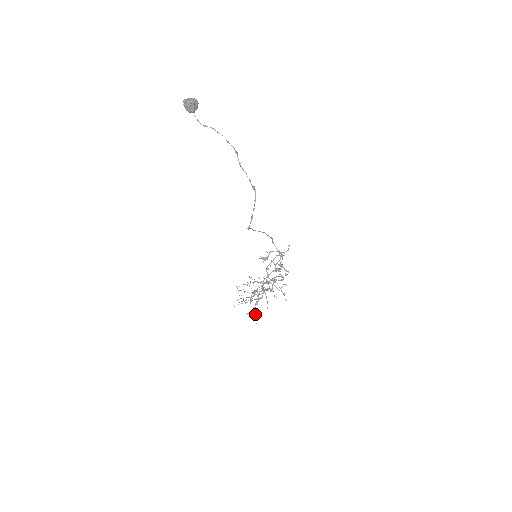
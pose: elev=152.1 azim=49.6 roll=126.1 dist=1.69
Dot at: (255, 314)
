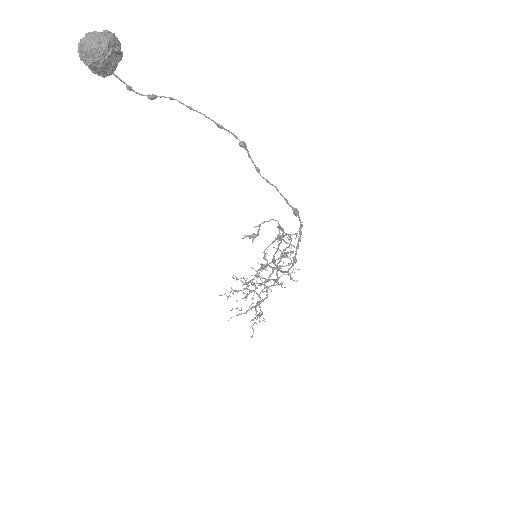
Dot at: occluded
